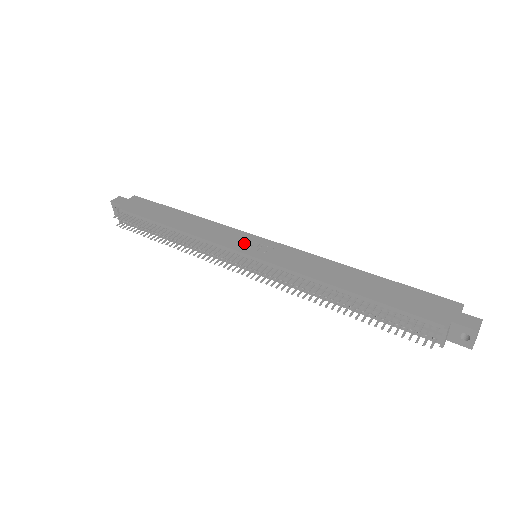
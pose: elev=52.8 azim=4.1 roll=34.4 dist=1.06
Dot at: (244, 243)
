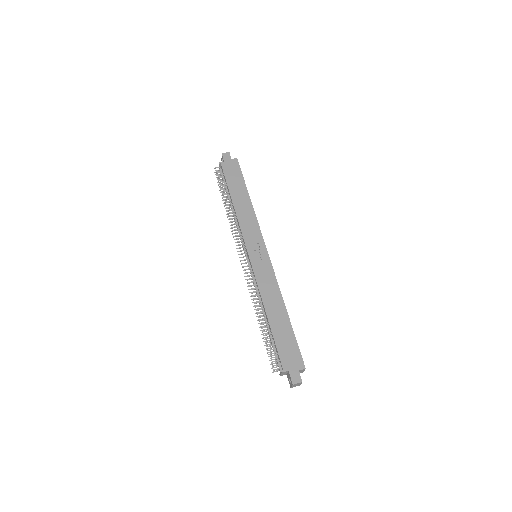
Dot at: (255, 245)
